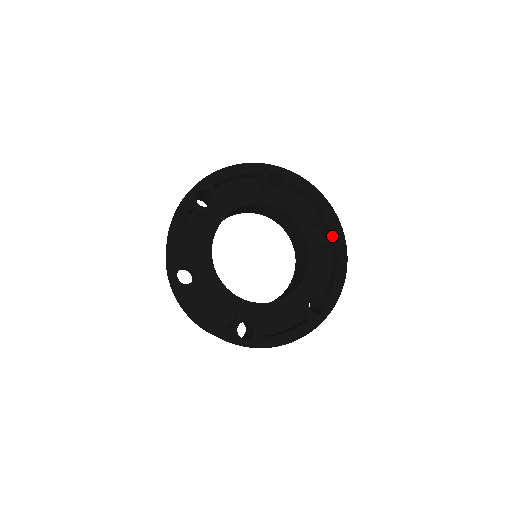
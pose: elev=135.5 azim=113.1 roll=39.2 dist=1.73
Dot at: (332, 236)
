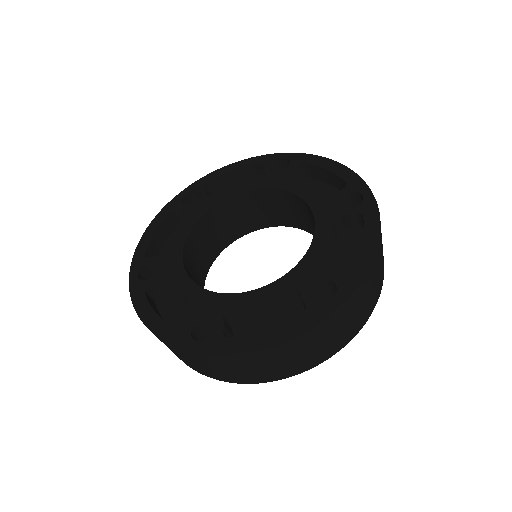
Dot at: occluded
